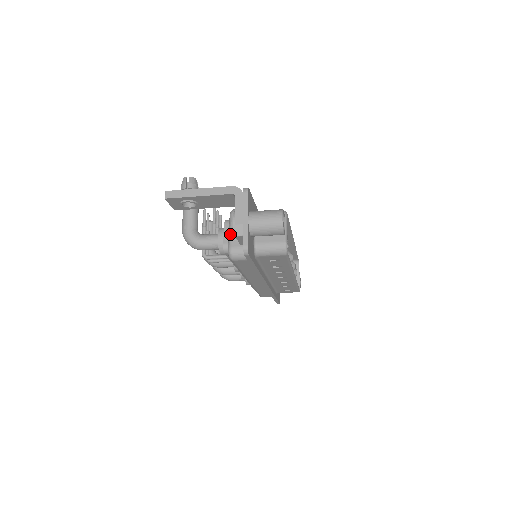
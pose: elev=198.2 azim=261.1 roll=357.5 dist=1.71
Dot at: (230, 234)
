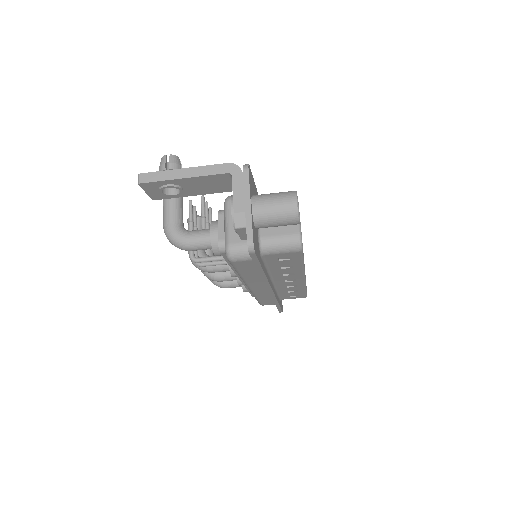
Dot at: (226, 227)
